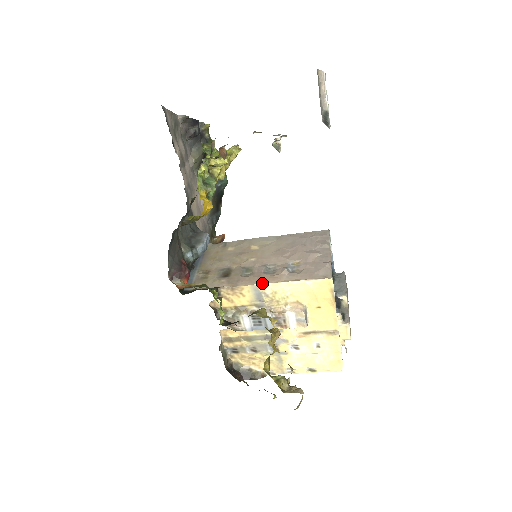
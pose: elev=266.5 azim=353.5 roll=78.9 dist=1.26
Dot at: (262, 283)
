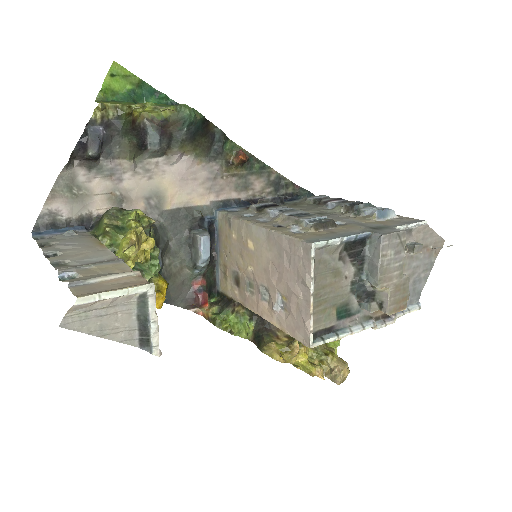
Dot at: occluded
